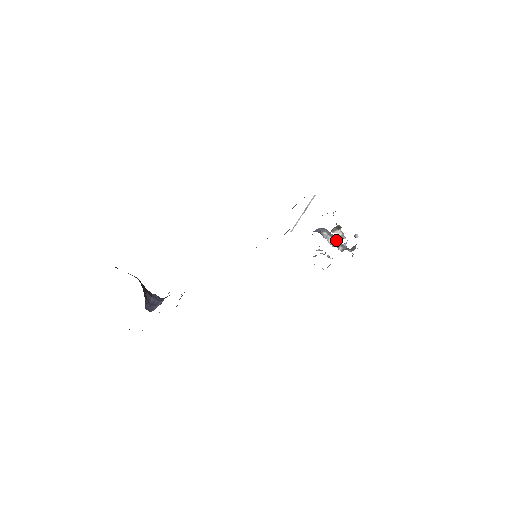
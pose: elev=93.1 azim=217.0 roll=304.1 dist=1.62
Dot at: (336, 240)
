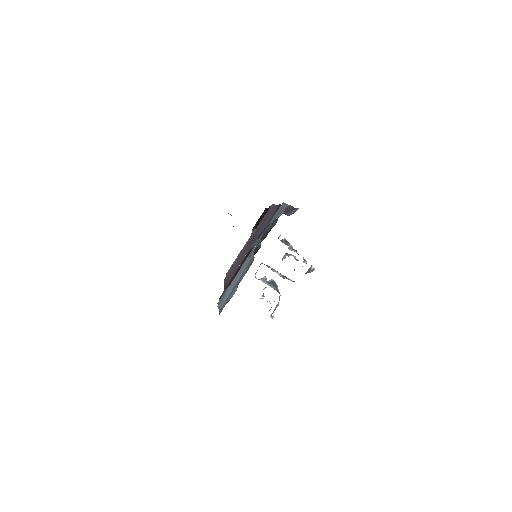
Dot at: (281, 274)
